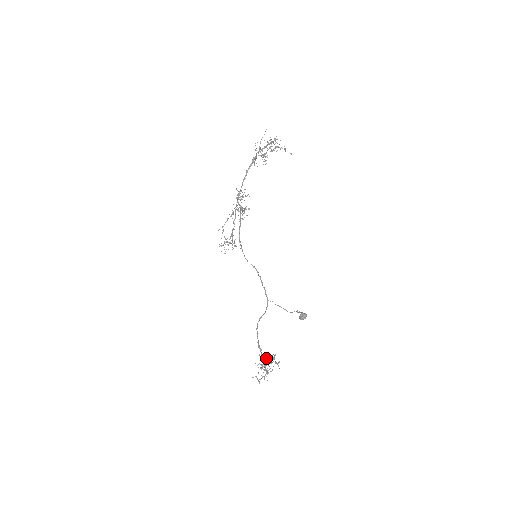
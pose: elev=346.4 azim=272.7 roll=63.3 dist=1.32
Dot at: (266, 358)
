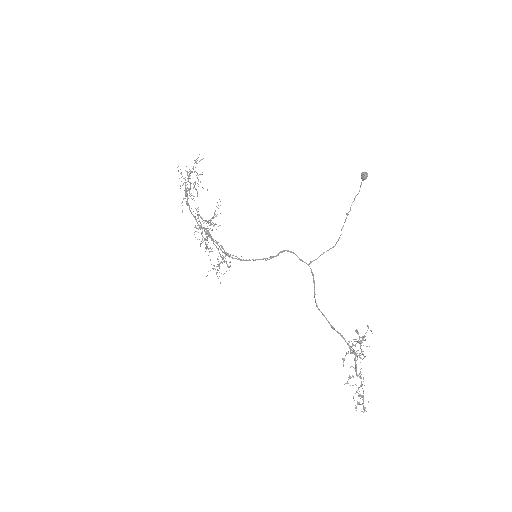
Dot at: occluded
